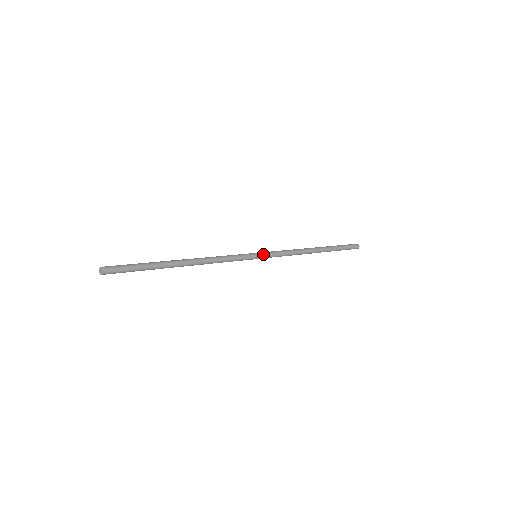
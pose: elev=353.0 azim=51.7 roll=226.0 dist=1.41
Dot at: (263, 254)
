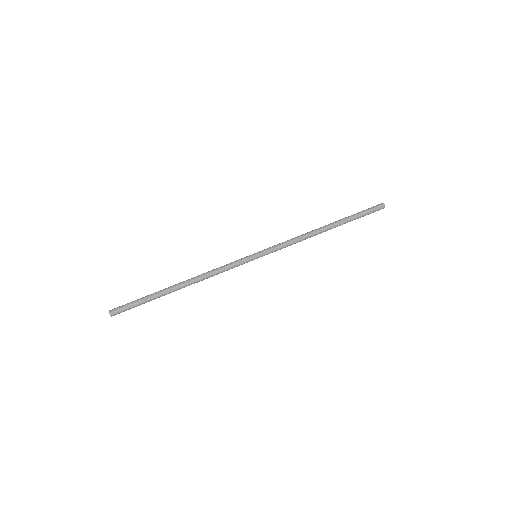
Dot at: (263, 255)
